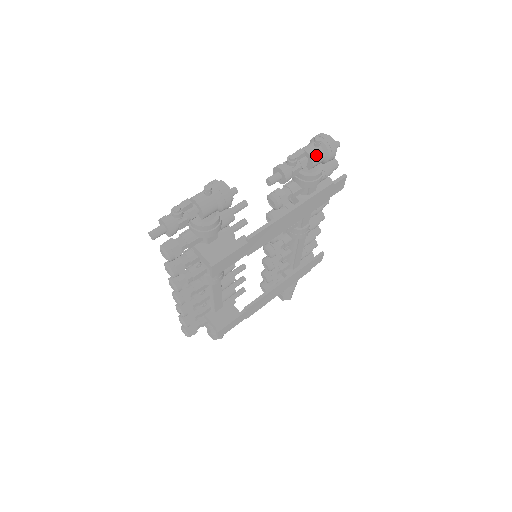
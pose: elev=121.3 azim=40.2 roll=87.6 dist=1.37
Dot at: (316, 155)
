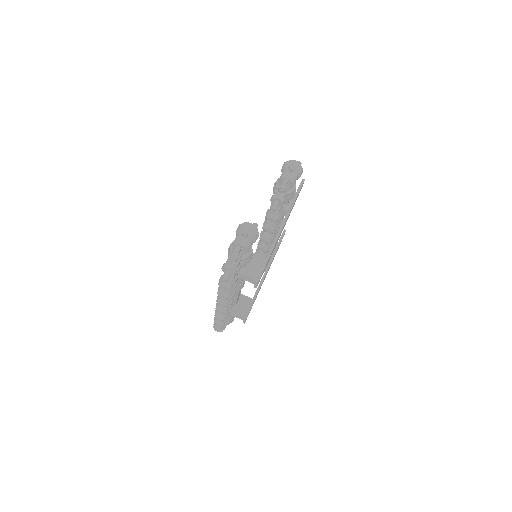
Dot at: (294, 179)
